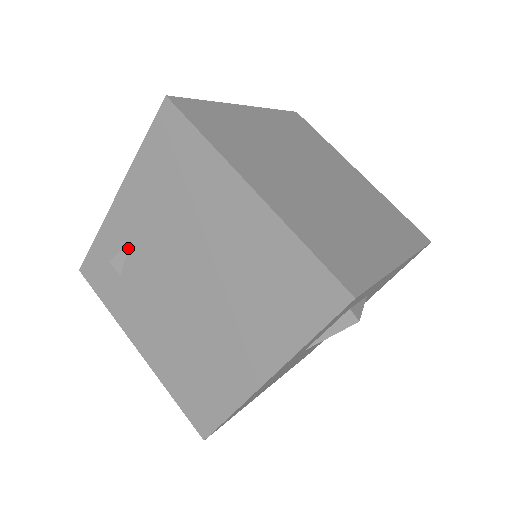
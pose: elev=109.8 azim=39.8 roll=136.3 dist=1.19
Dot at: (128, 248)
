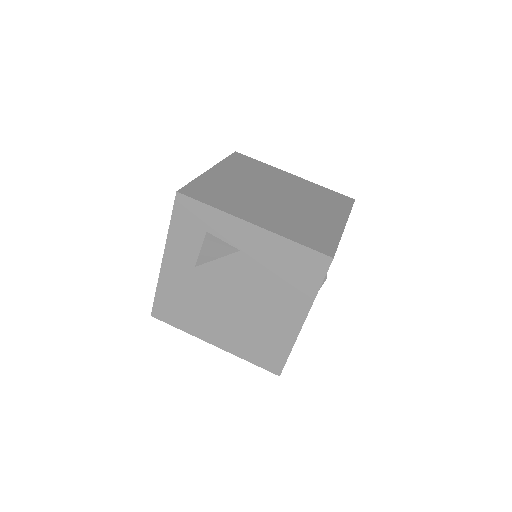
Dot at: occluded
